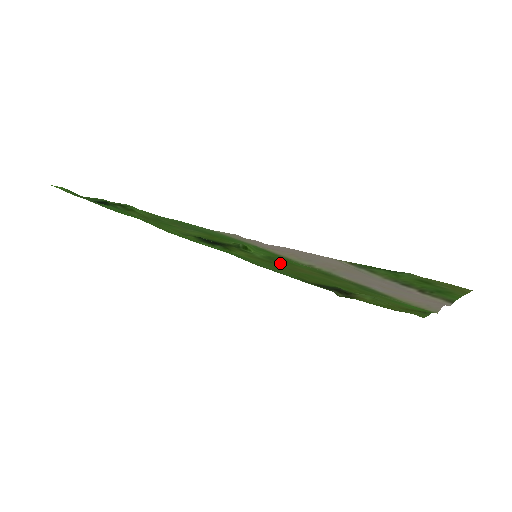
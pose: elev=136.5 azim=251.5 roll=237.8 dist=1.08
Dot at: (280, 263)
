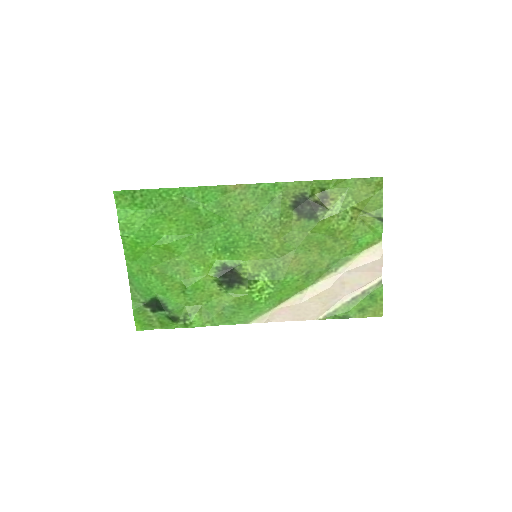
Dot at: (277, 268)
